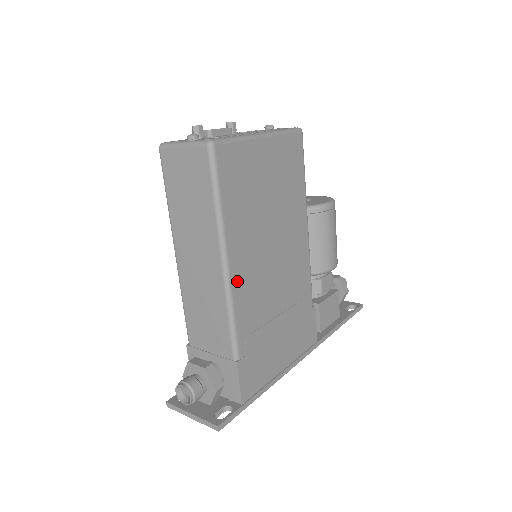
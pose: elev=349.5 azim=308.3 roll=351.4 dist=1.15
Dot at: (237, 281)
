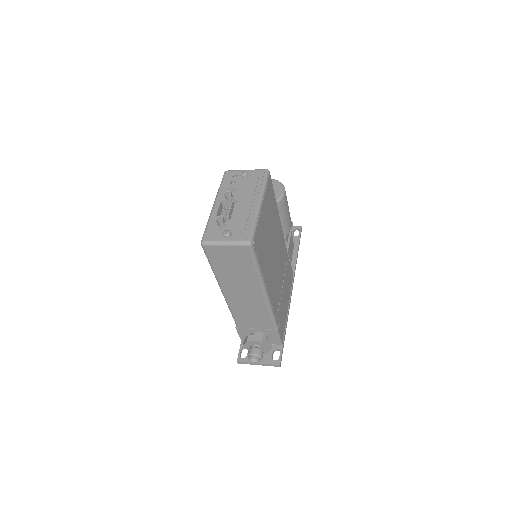
Dot at: (270, 295)
